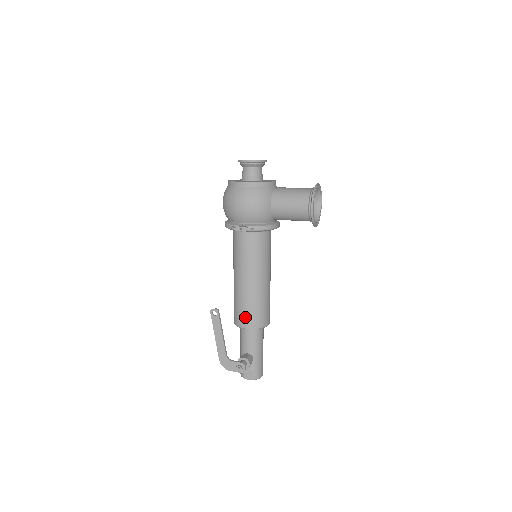
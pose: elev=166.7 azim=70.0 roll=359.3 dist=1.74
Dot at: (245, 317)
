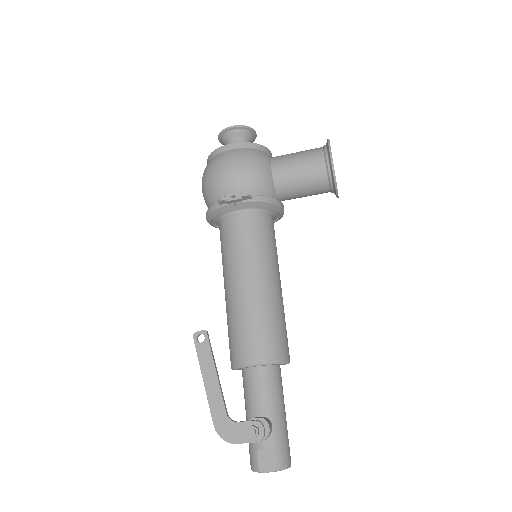
Dot at: (251, 344)
